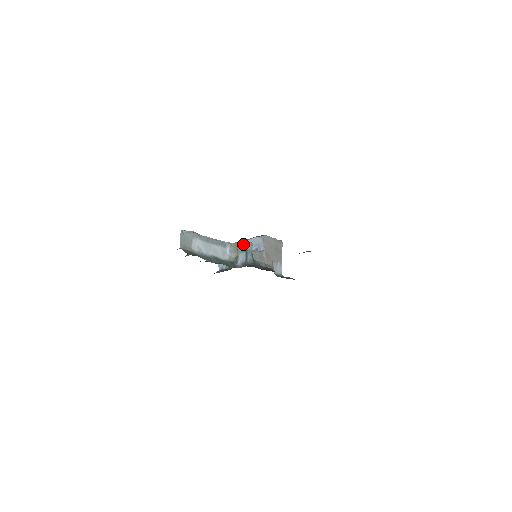
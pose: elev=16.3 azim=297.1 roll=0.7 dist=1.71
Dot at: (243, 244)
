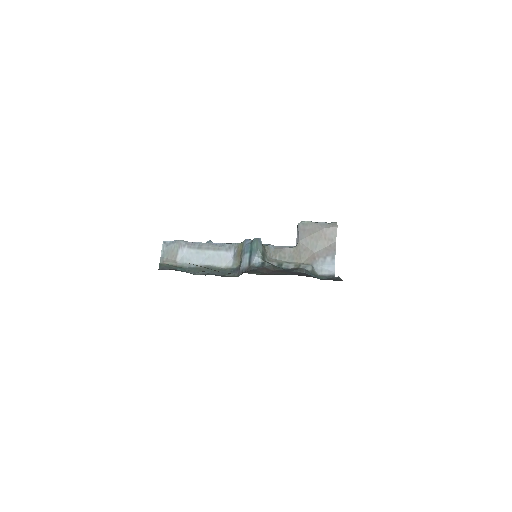
Dot at: (248, 242)
